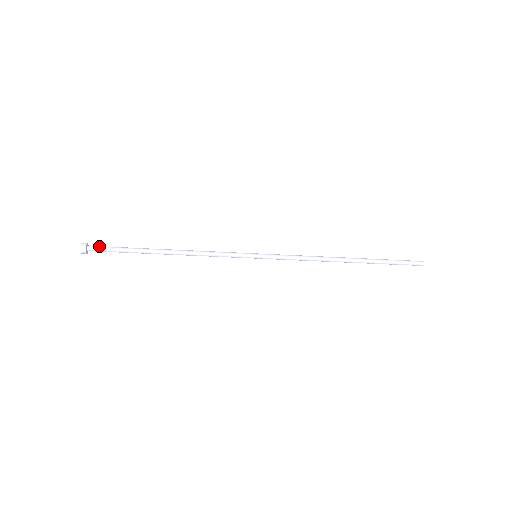
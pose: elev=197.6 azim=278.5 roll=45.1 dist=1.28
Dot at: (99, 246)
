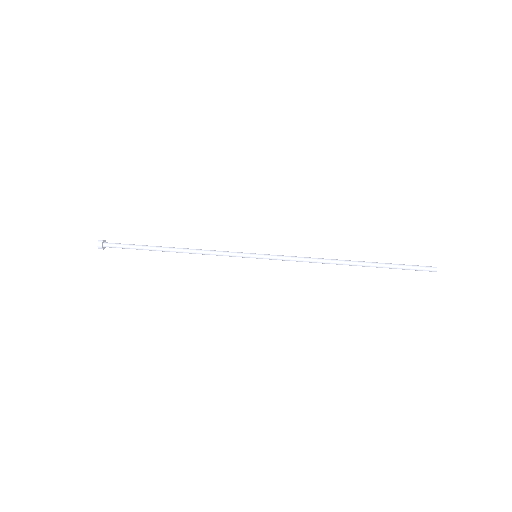
Dot at: (113, 245)
